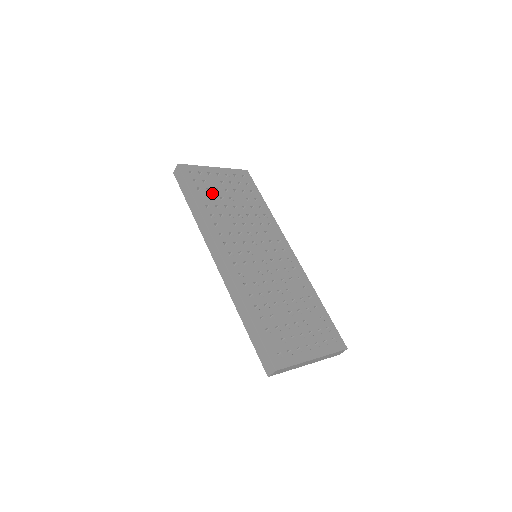
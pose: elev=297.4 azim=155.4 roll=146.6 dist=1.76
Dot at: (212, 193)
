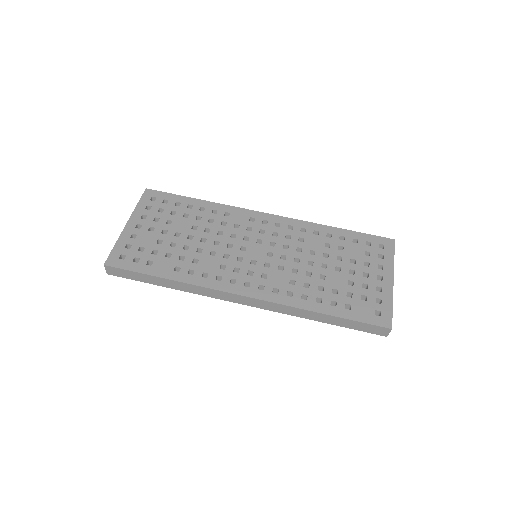
Dot at: (161, 252)
